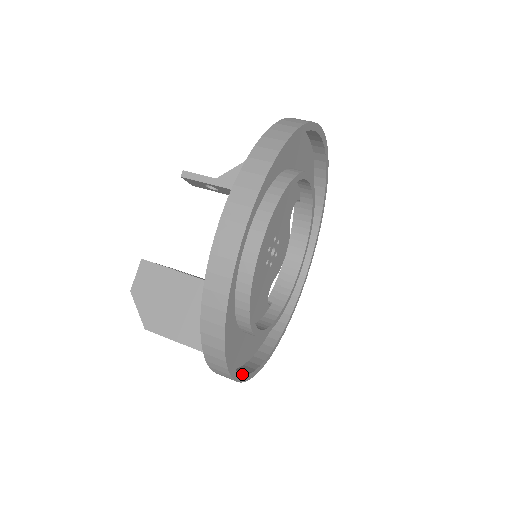
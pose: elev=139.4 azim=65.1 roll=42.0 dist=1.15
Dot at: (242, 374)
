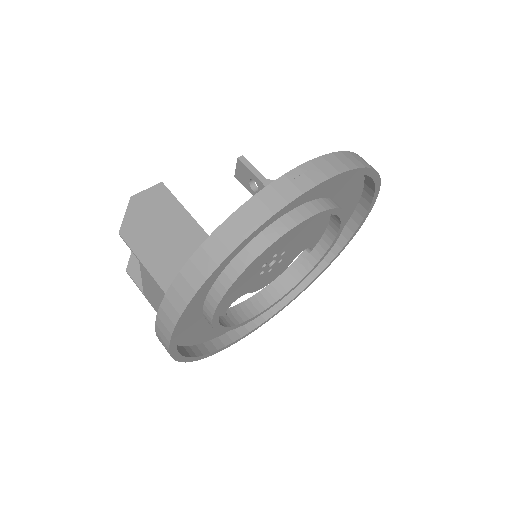
Dot at: (176, 336)
